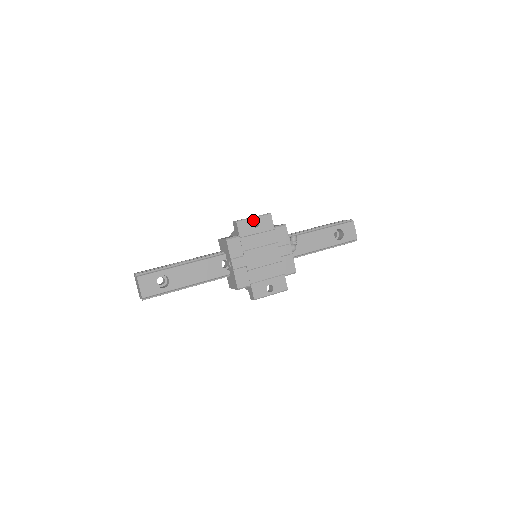
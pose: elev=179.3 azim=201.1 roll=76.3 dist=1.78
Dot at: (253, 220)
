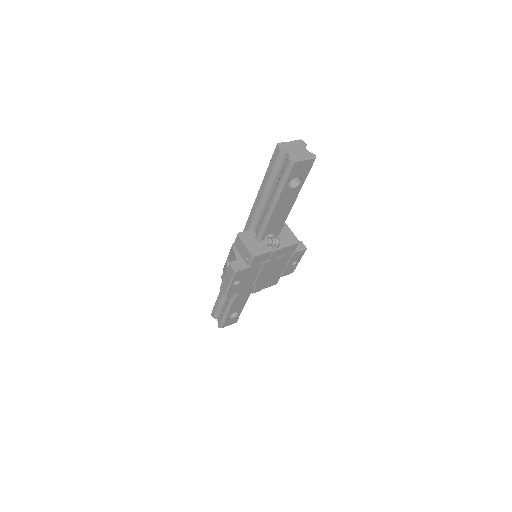
Dot at: (232, 285)
